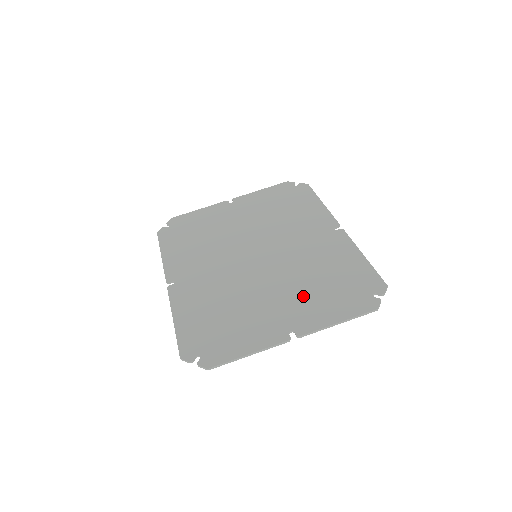
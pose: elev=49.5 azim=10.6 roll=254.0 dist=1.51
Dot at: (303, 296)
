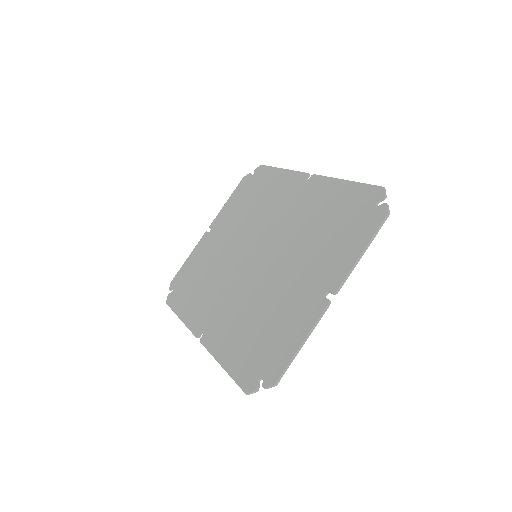
Dot at: (316, 256)
